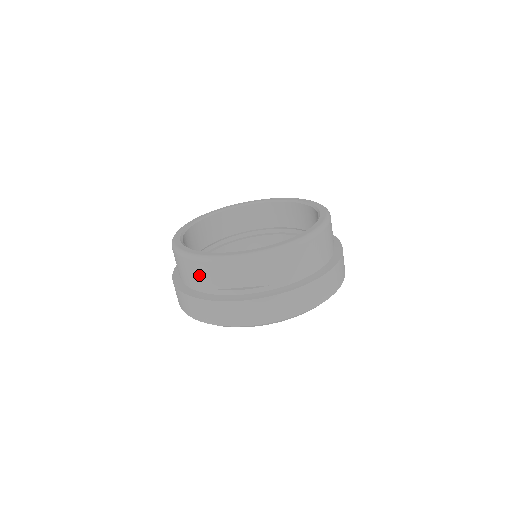
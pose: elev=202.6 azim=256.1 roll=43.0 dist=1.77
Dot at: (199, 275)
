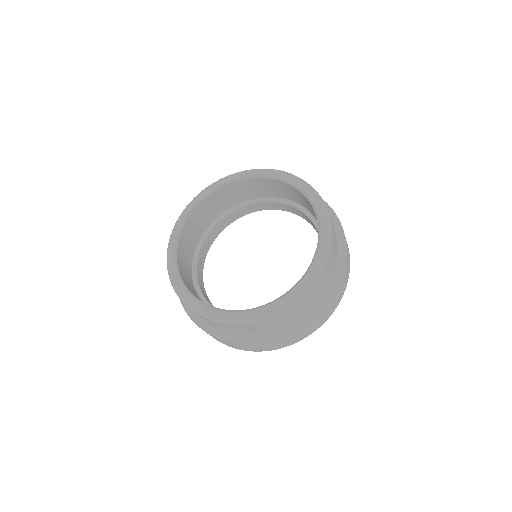
Dot at: occluded
